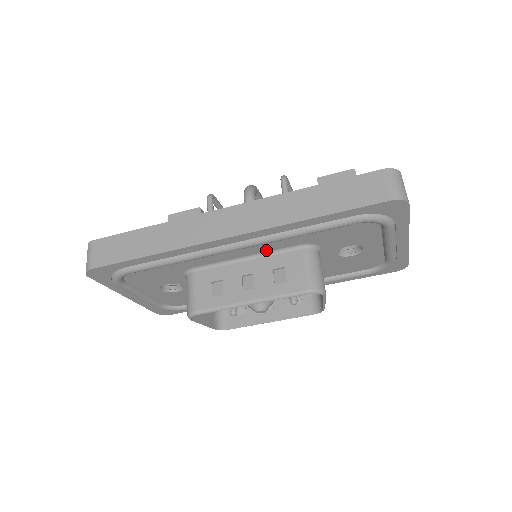
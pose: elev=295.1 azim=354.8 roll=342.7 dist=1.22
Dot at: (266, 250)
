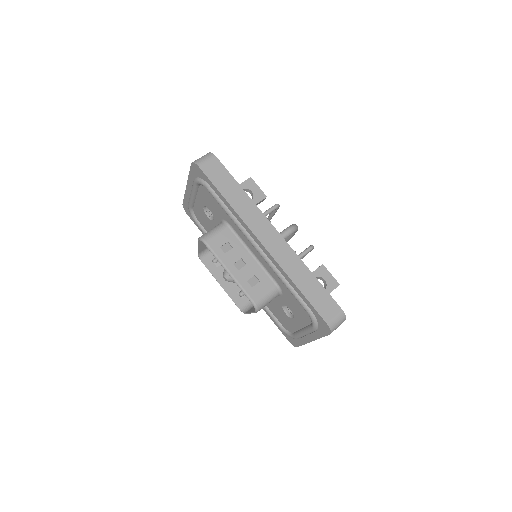
Dot at: (264, 265)
